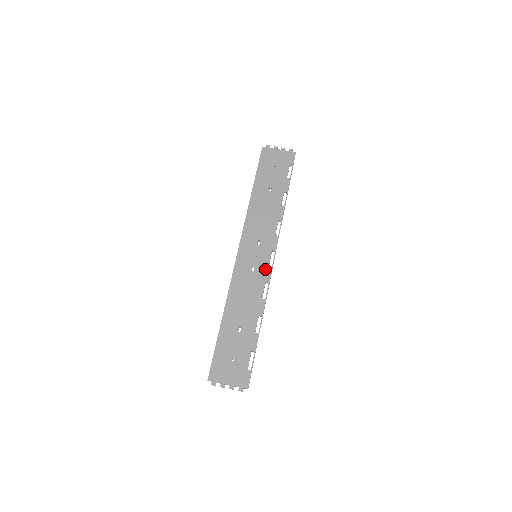
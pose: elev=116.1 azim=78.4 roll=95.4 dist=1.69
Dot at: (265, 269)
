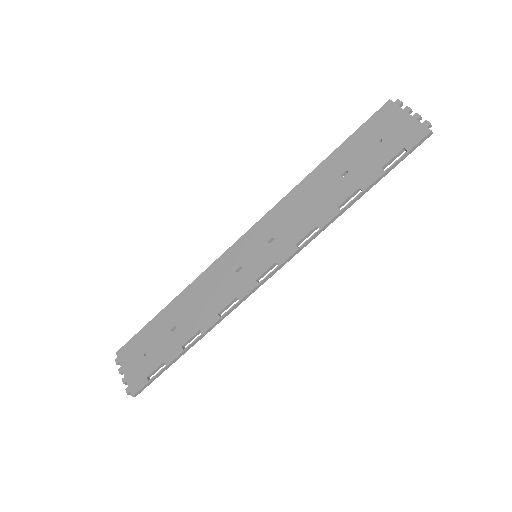
Dot at: (249, 280)
